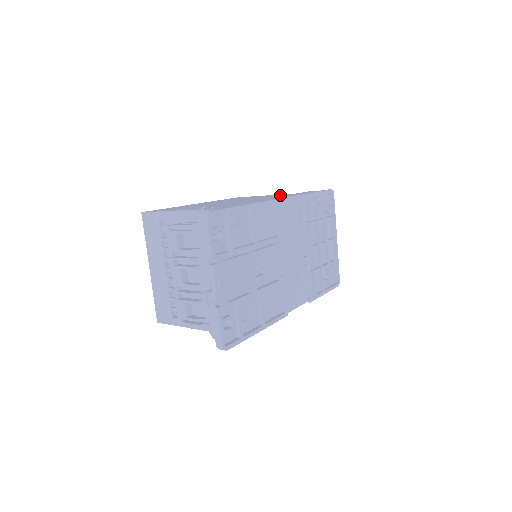
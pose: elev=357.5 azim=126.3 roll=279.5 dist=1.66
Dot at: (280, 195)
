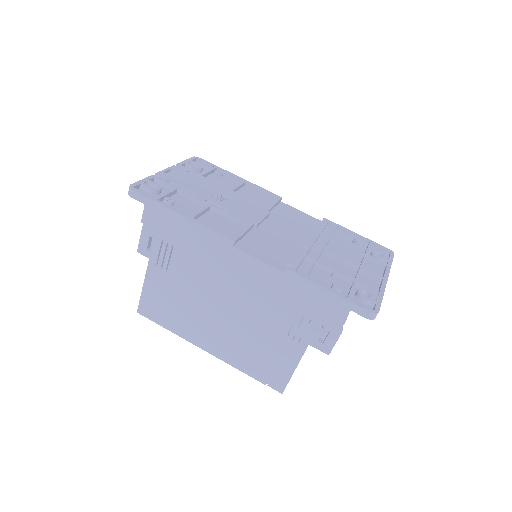
Dot at: occluded
